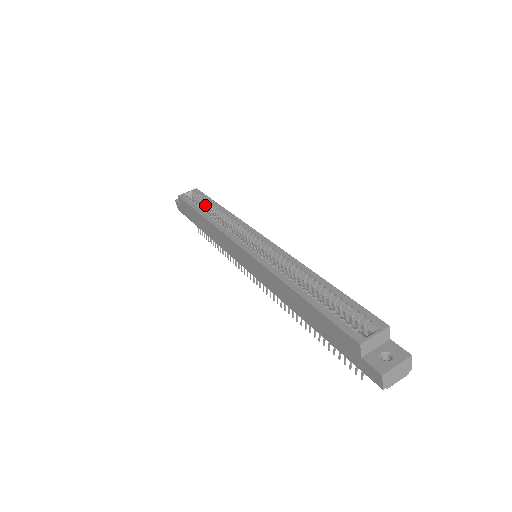
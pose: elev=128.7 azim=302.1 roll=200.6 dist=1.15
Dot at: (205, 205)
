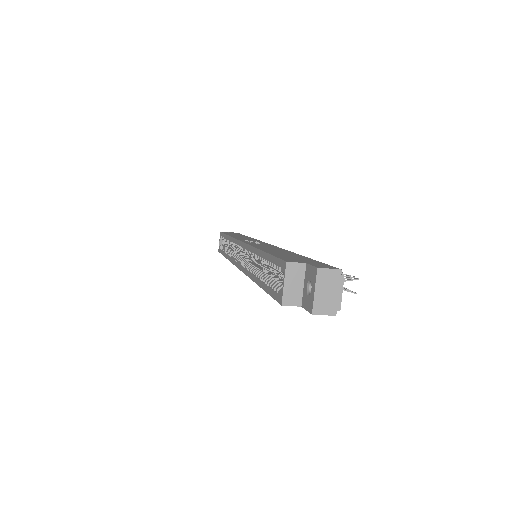
Dot at: occluded
